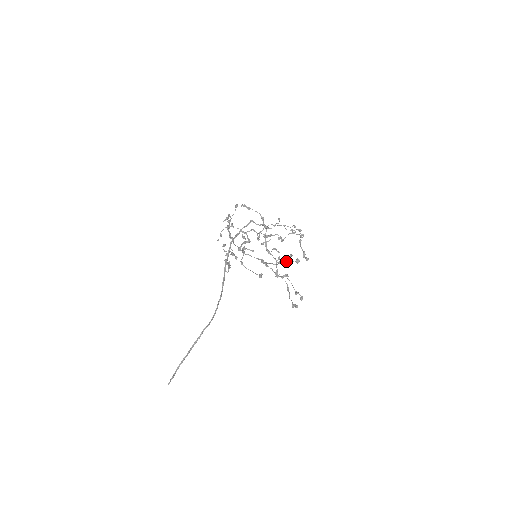
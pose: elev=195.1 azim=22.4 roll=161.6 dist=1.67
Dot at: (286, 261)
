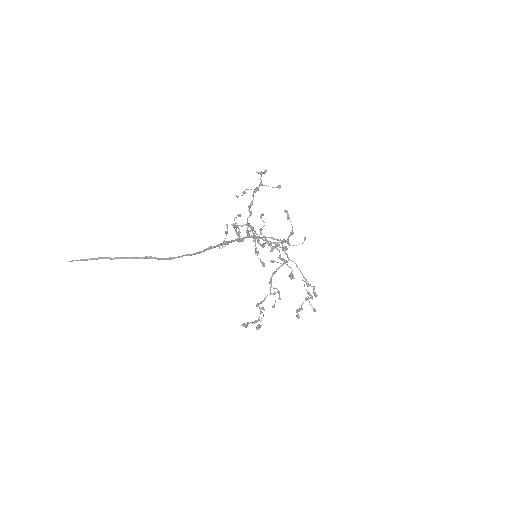
Dot at: occluded
